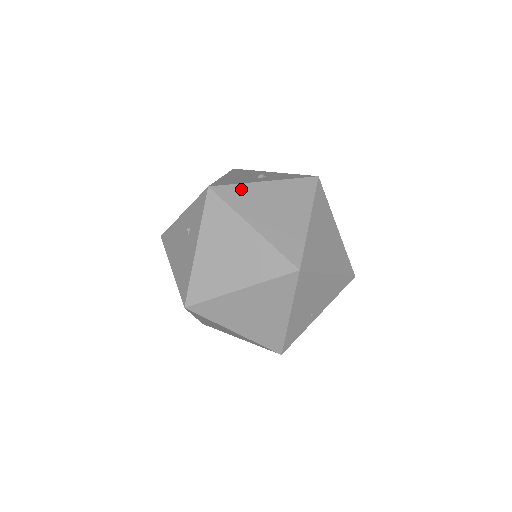
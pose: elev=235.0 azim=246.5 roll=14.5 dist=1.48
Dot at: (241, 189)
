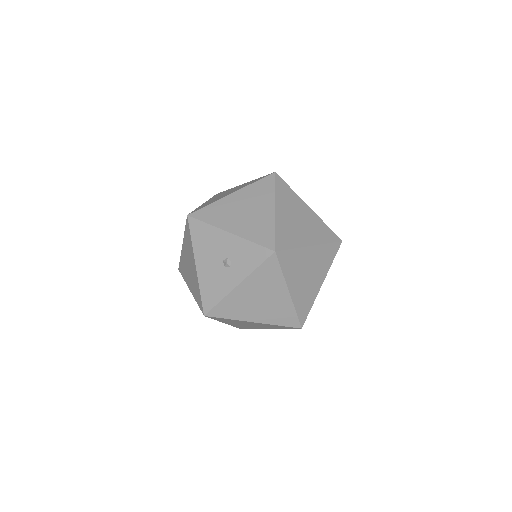
Dot at: (226, 303)
